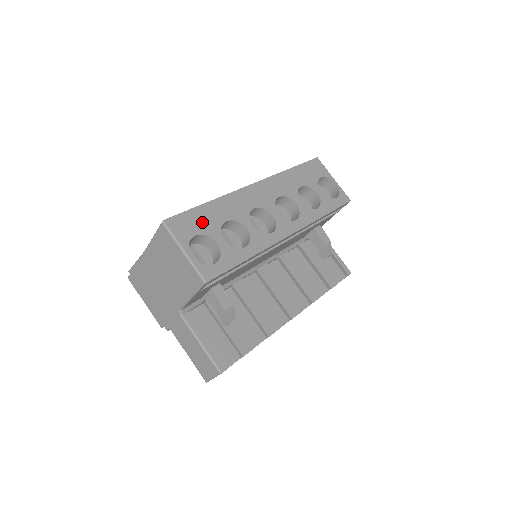
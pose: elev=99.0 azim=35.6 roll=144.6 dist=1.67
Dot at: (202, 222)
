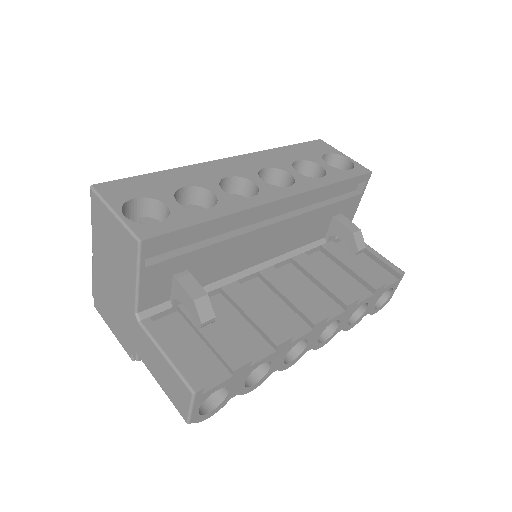
Dot at: (148, 187)
